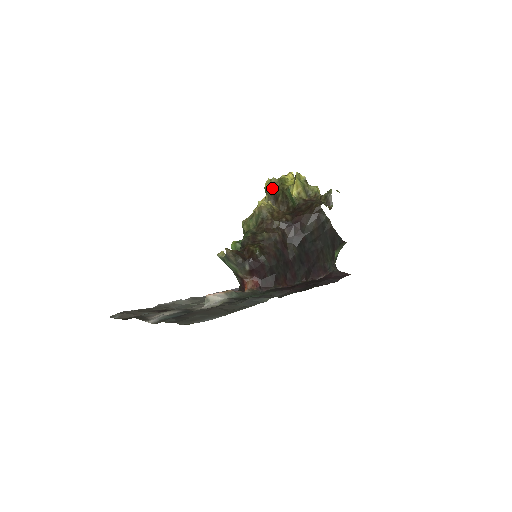
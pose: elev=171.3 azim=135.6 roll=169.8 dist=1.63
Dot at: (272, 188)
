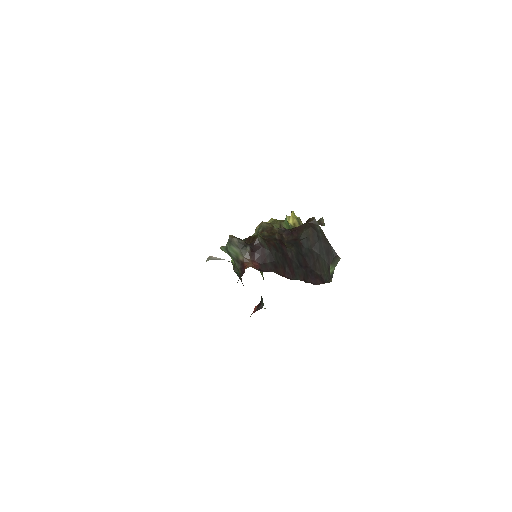
Dot at: occluded
